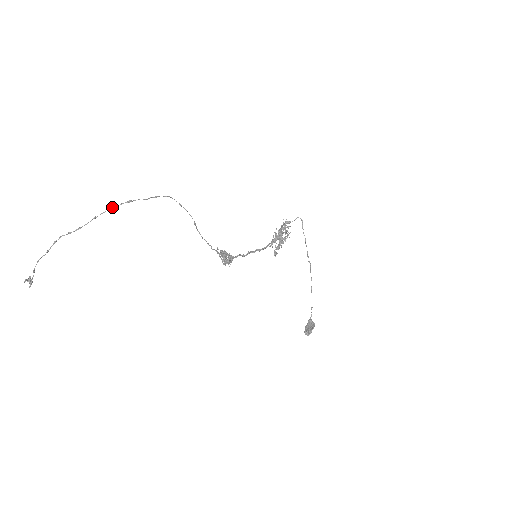
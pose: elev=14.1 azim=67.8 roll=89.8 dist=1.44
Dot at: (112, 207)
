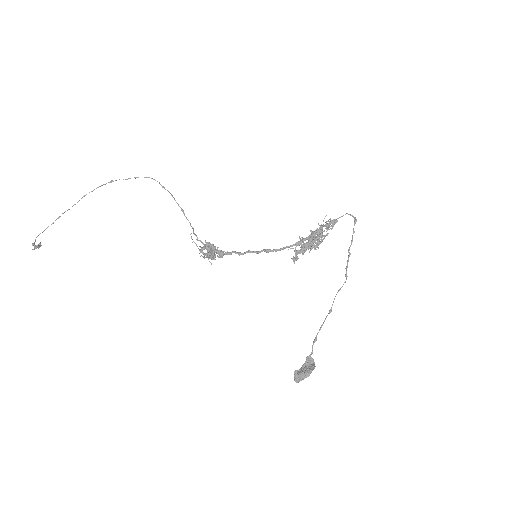
Dot at: (98, 187)
